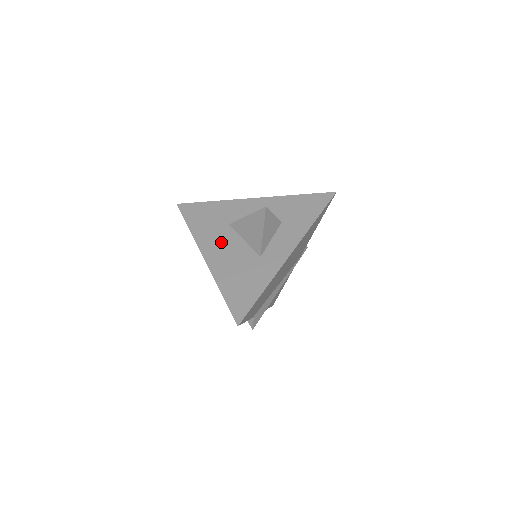
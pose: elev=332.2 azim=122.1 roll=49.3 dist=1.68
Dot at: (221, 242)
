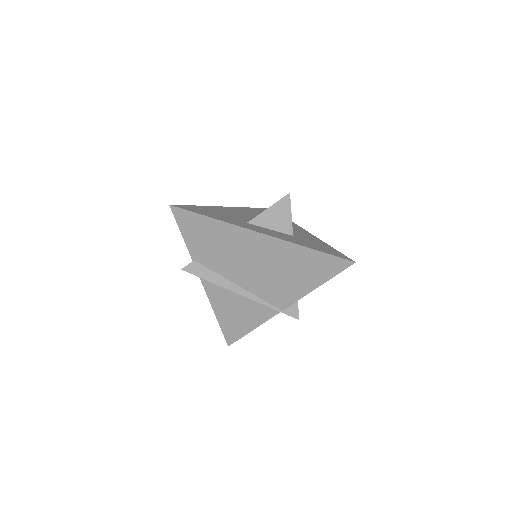
Dot at: (249, 214)
